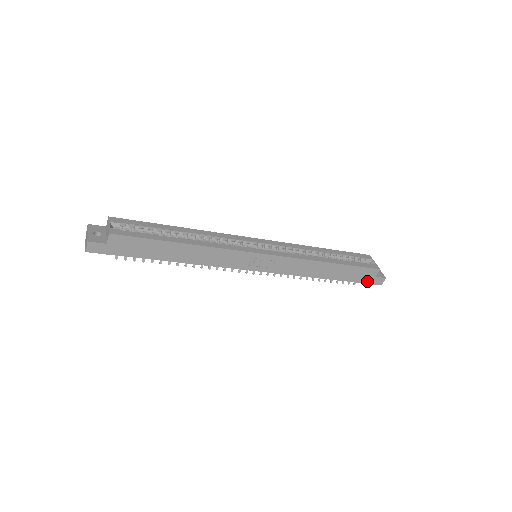
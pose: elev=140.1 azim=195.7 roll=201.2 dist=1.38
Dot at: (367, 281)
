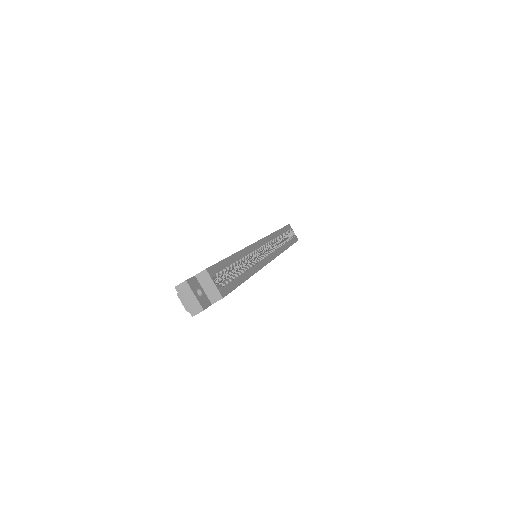
Dot at: occluded
